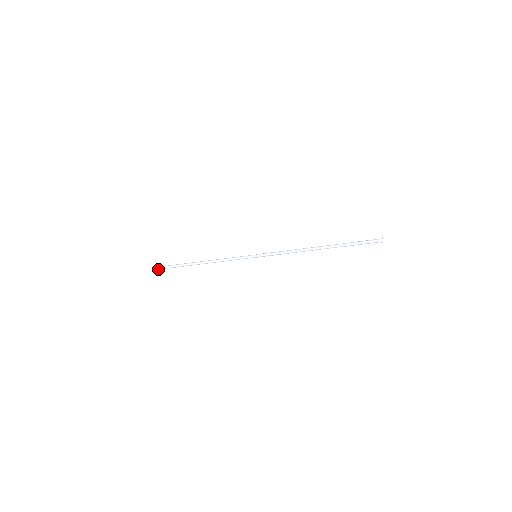
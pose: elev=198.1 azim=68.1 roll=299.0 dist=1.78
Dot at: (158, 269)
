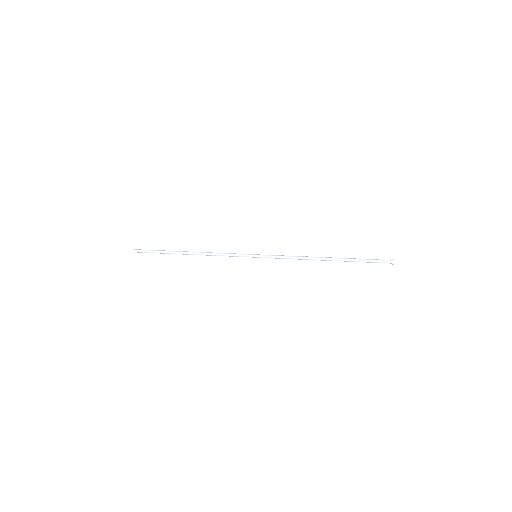
Dot at: (143, 252)
